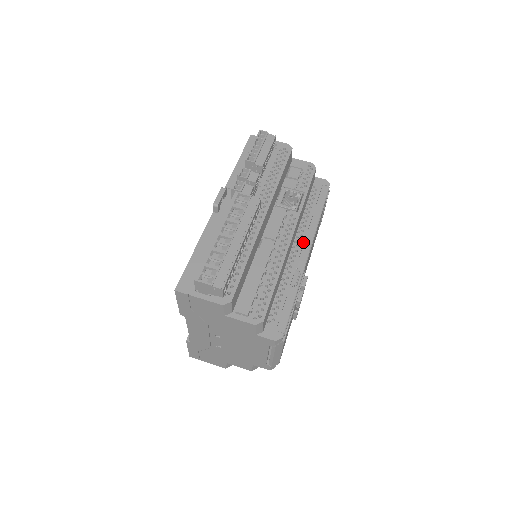
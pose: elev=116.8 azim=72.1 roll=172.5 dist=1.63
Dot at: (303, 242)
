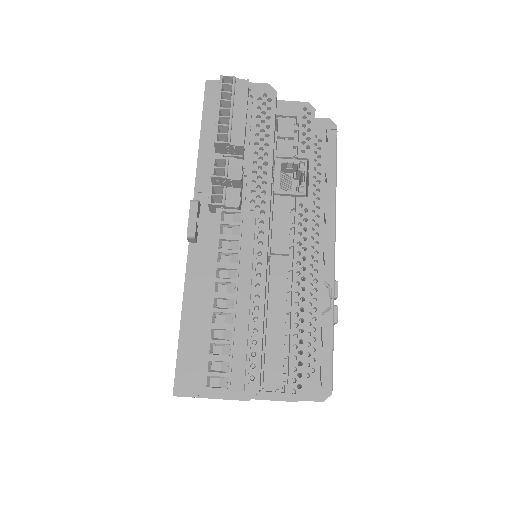
Dot at: (322, 235)
